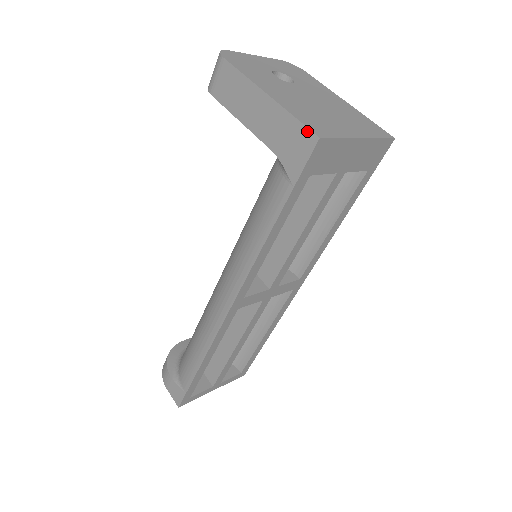
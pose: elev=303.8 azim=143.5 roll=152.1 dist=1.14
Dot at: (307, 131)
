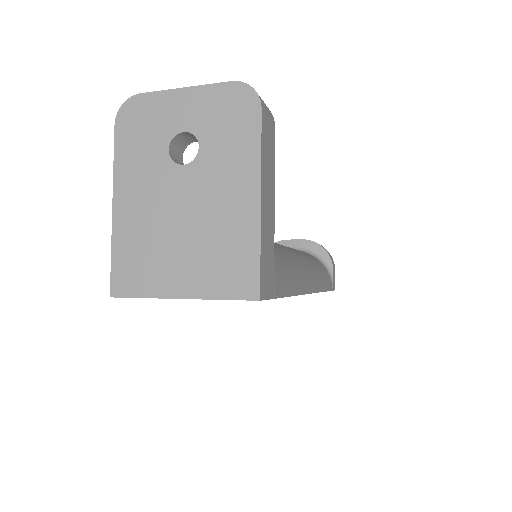
Dot at: (112, 279)
